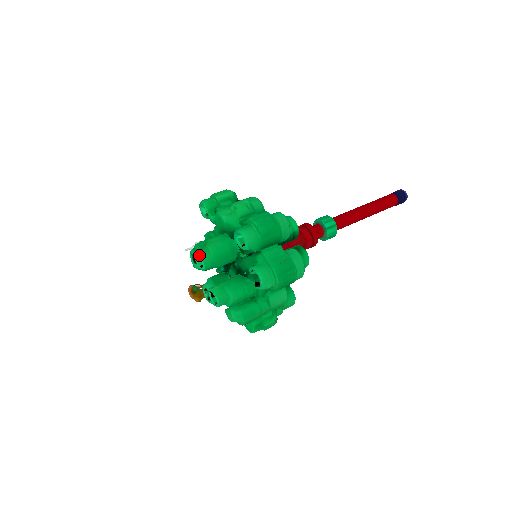
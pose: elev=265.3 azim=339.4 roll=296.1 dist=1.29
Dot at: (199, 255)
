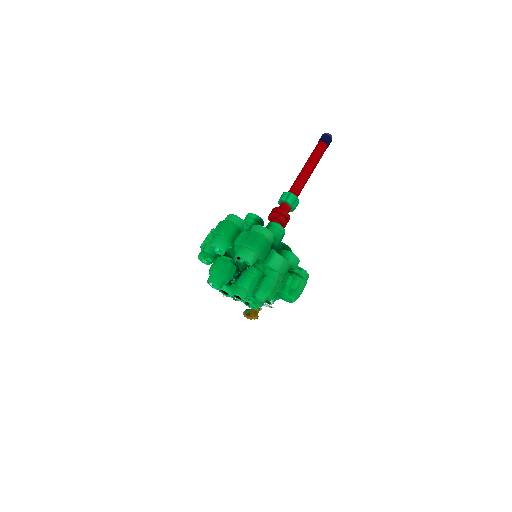
Dot at: (208, 282)
